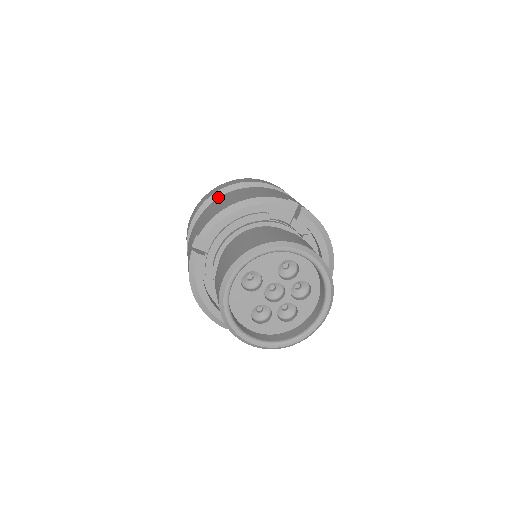
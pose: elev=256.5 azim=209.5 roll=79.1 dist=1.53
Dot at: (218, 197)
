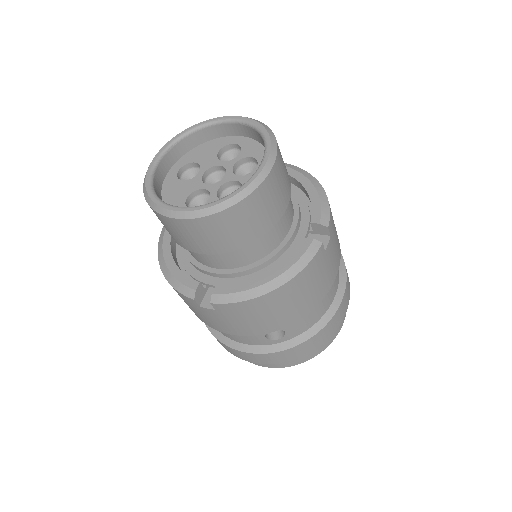
Dot at: occluded
